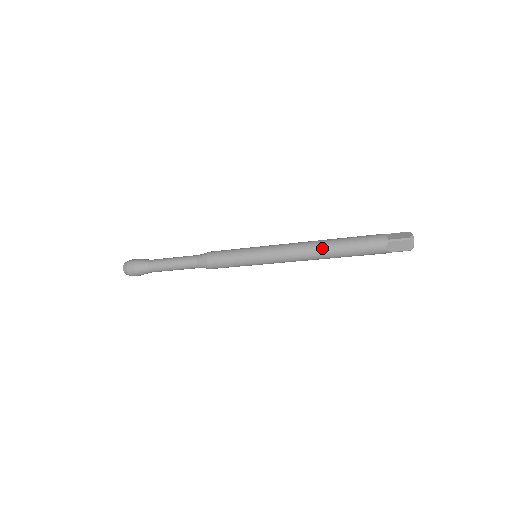
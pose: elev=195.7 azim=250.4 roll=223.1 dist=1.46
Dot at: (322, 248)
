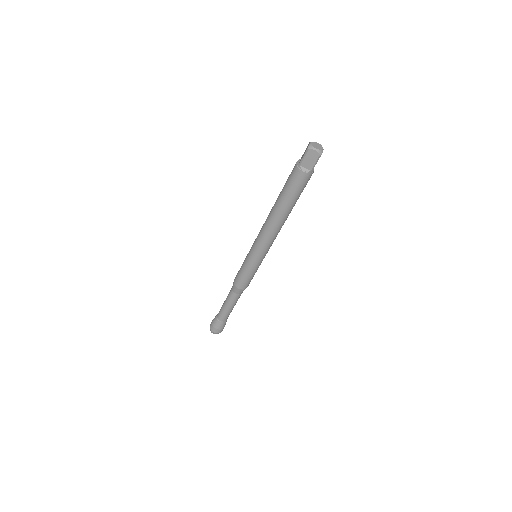
Dot at: (274, 213)
